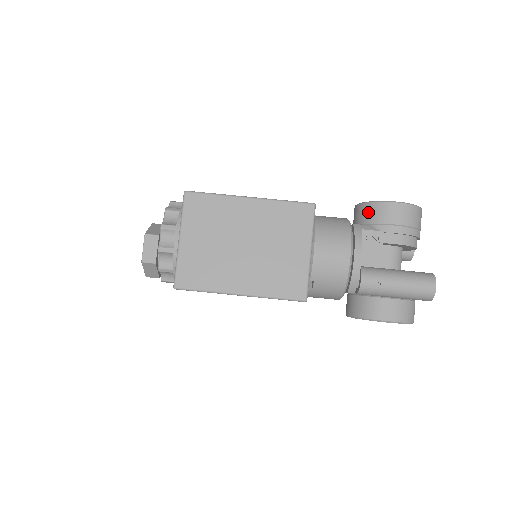
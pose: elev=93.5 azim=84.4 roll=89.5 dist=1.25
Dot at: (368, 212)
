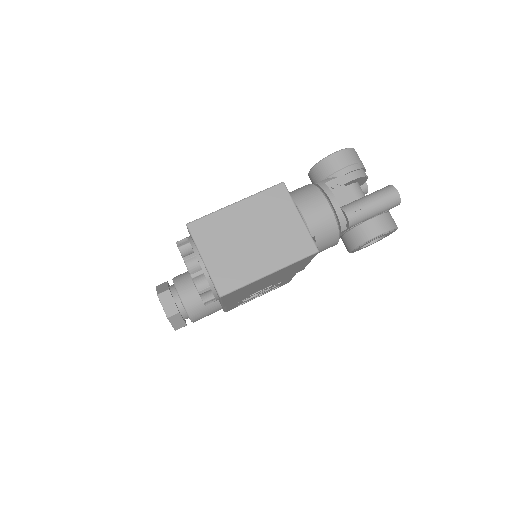
Dot at: (321, 170)
